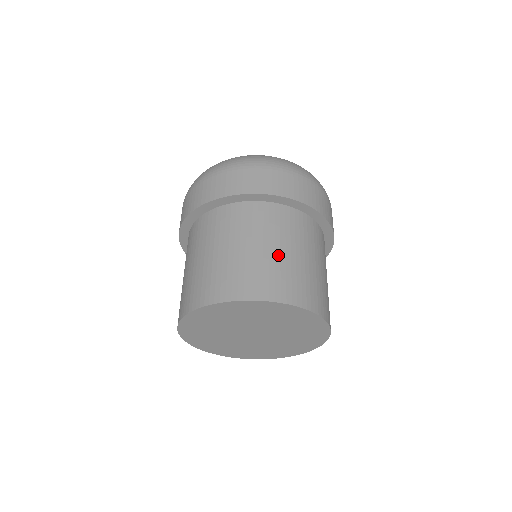
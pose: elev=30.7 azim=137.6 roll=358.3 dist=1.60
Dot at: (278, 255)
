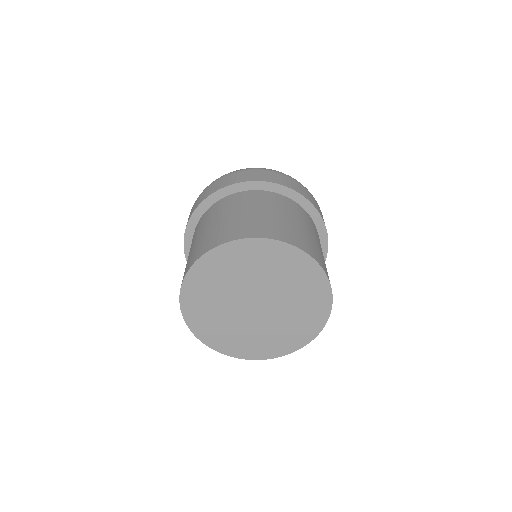
Dot at: (321, 251)
